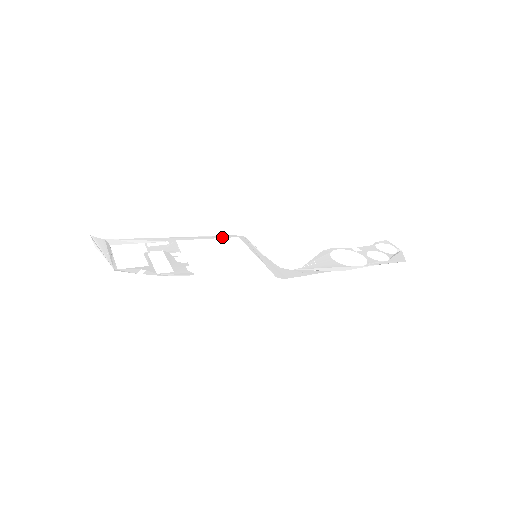
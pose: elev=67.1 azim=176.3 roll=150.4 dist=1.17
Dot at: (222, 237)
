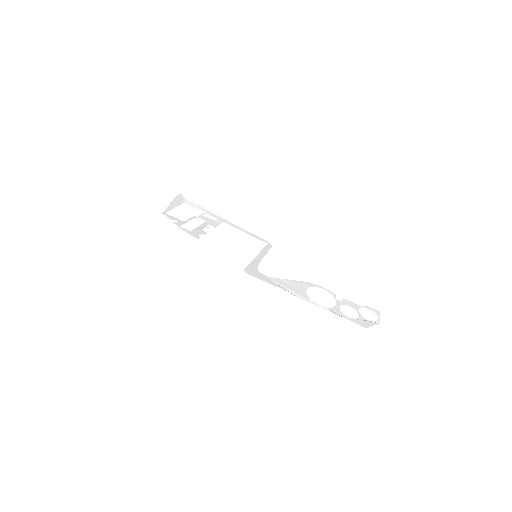
Dot at: (256, 237)
